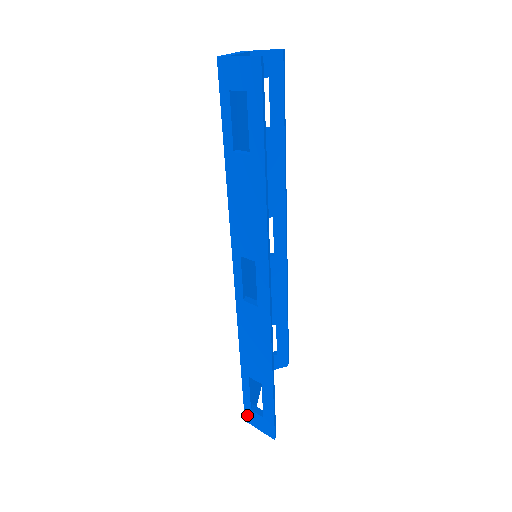
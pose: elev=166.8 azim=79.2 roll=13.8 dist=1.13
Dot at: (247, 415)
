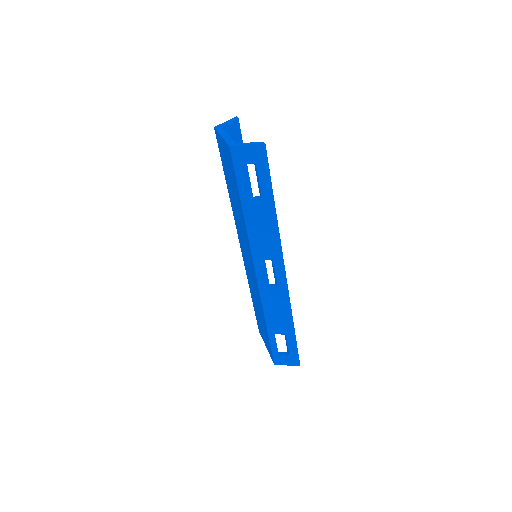
Dot at: (276, 360)
